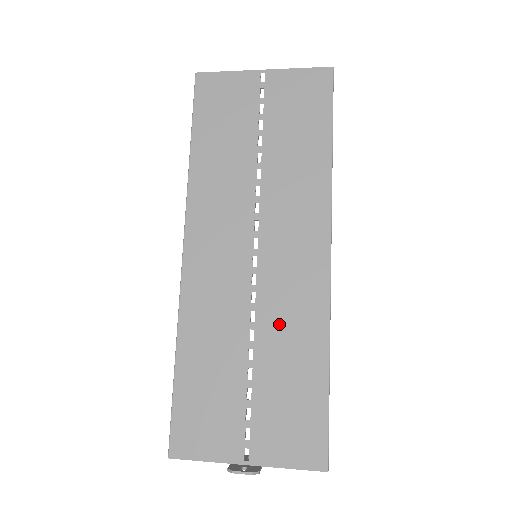
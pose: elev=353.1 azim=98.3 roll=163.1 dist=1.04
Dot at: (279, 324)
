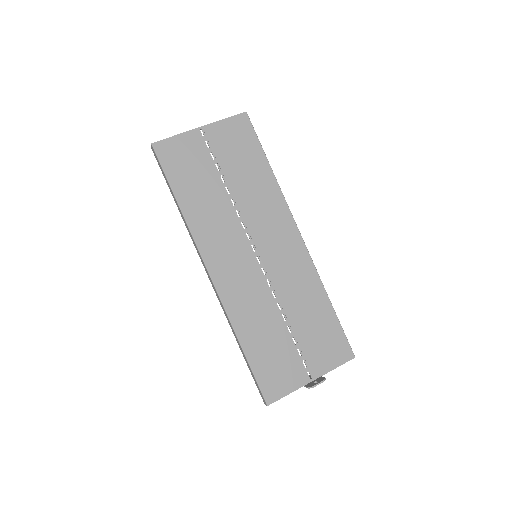
Dot at: (292, 291)
